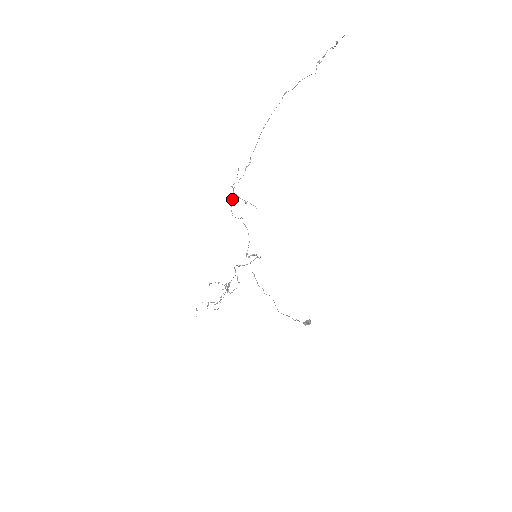
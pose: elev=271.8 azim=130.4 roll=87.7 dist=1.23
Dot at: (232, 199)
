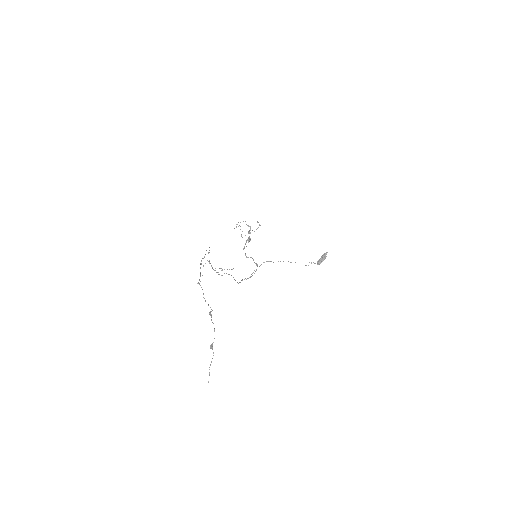
Dot at: occluded
